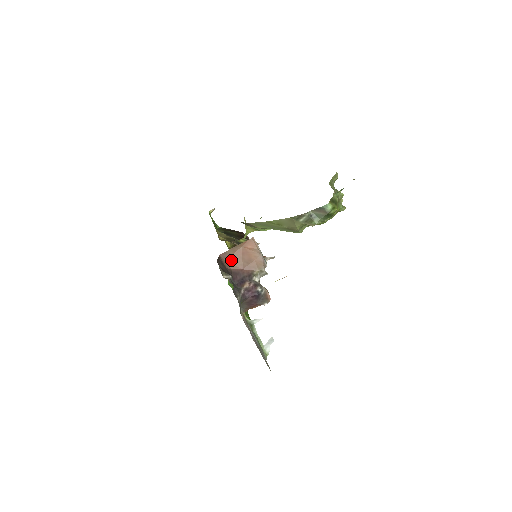
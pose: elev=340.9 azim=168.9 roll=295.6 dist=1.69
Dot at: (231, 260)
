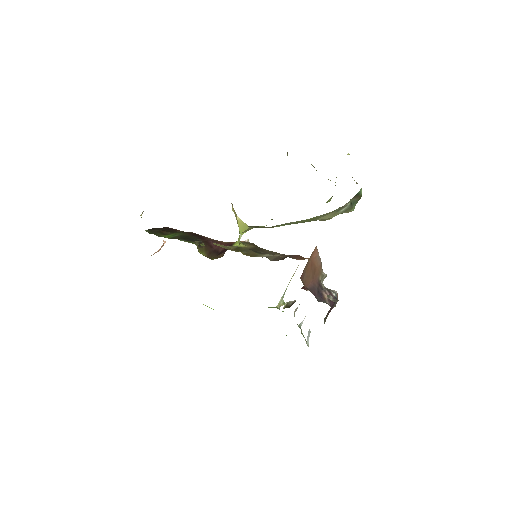
Dot at: (306, 278)
